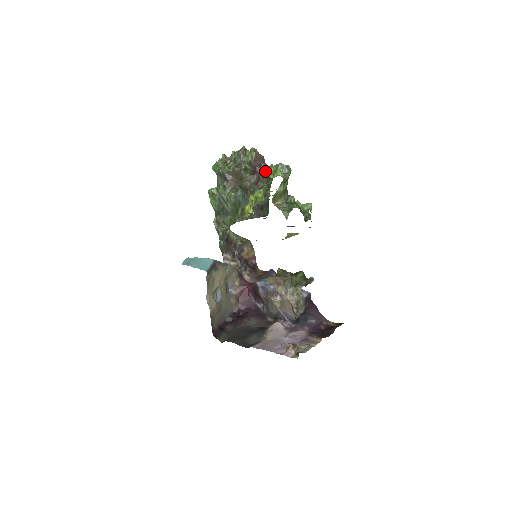
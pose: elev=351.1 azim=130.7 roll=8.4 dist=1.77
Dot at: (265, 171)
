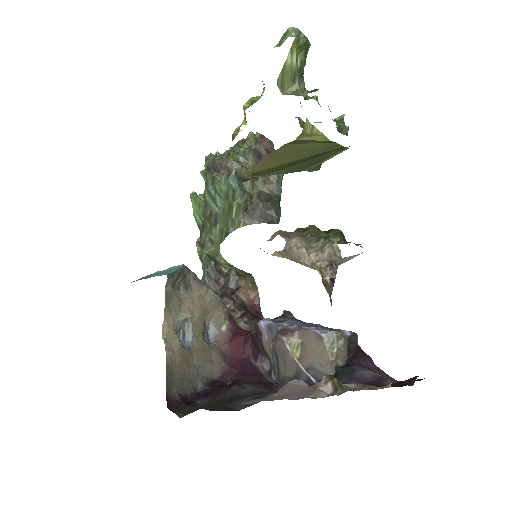
Dot at: occluded
